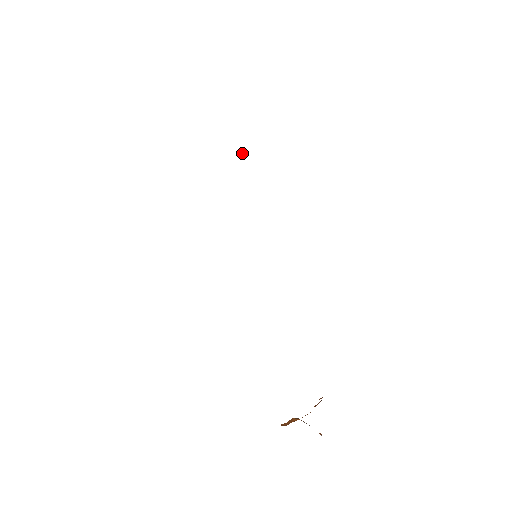
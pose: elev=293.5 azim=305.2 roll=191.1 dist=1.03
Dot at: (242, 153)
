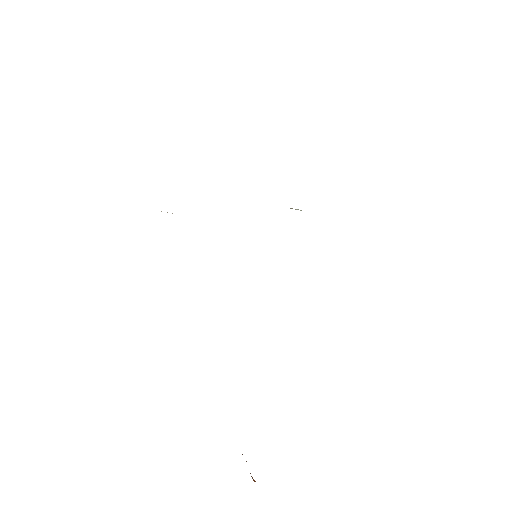
Dot at: (295, 209)
